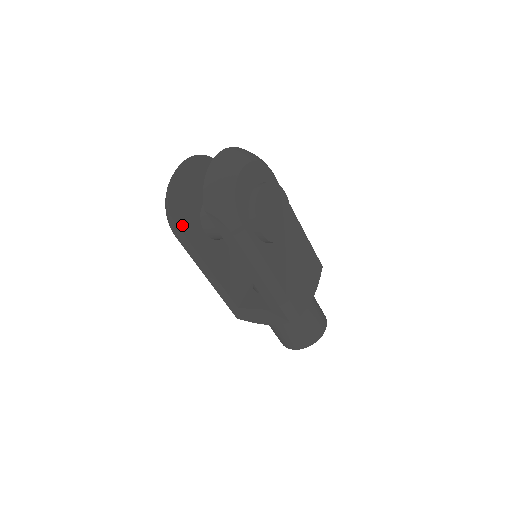
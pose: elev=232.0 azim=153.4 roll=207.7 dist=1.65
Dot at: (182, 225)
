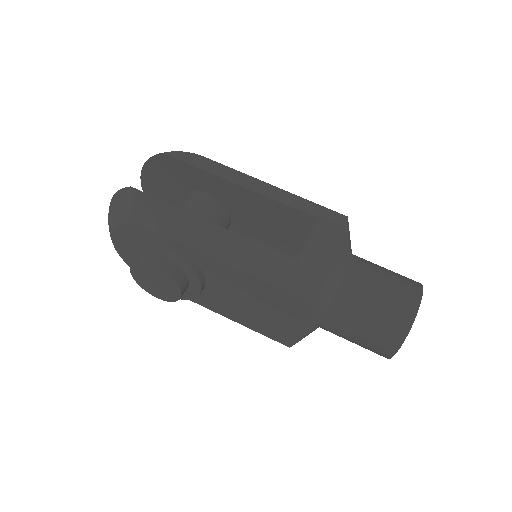
Dot at: occluded
